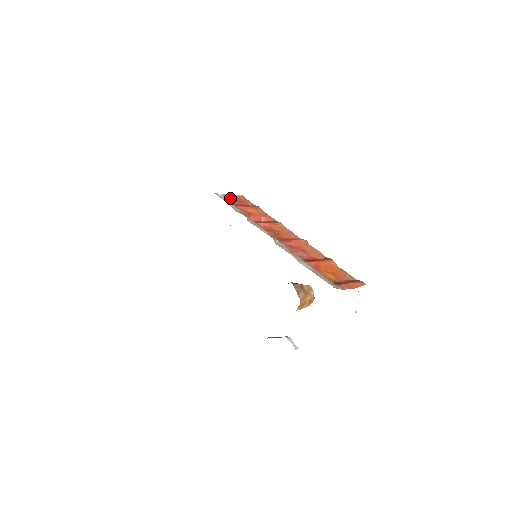
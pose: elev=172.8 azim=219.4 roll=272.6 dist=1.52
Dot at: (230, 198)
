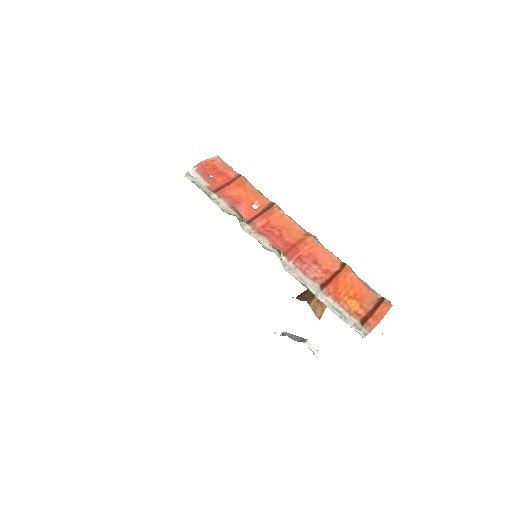
Dot at: (205, 170)
